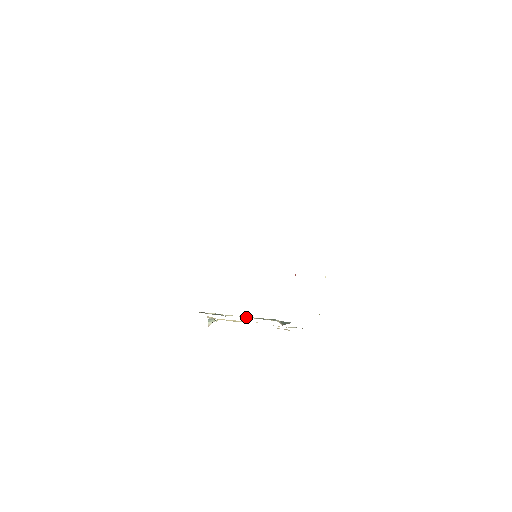
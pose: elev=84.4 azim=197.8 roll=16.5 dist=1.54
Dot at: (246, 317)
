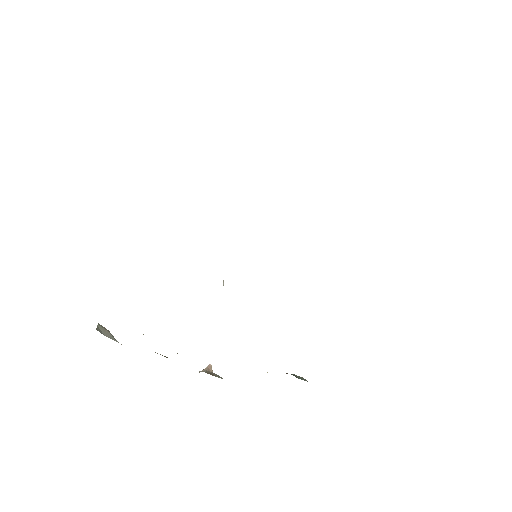
Dot at: occluded
